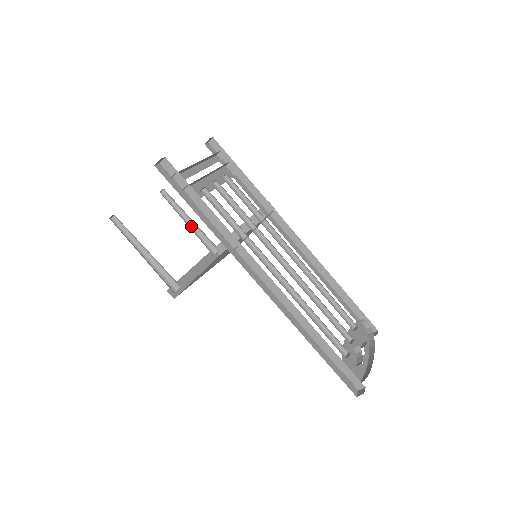
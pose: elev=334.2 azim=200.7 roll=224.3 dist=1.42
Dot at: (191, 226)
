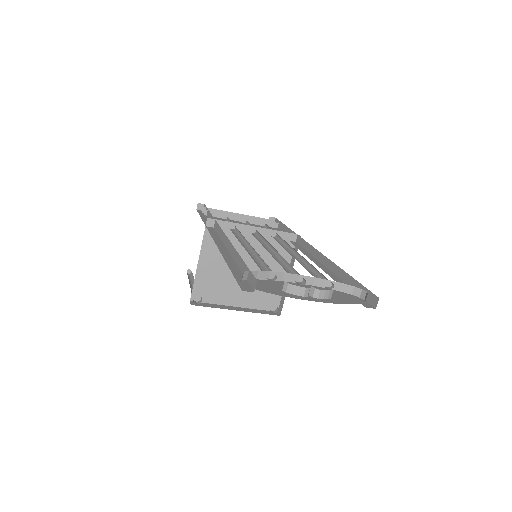
Dot at: occluded
